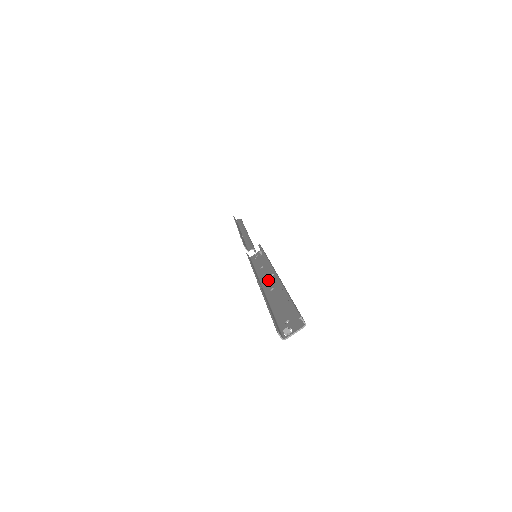
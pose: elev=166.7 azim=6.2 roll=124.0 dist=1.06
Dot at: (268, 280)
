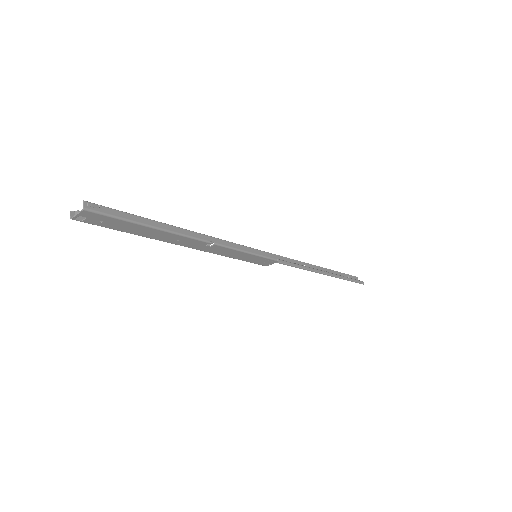
Dot at: (200, 245)
